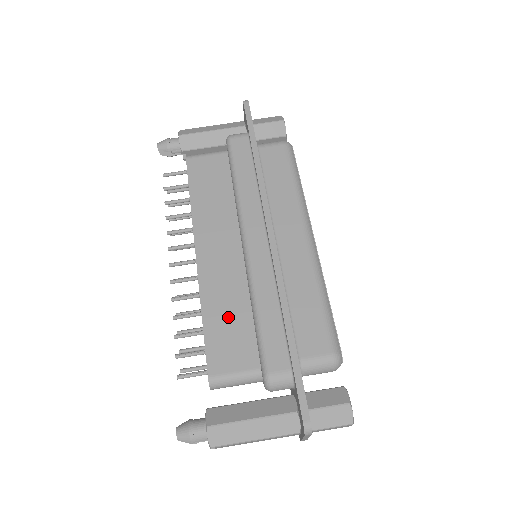
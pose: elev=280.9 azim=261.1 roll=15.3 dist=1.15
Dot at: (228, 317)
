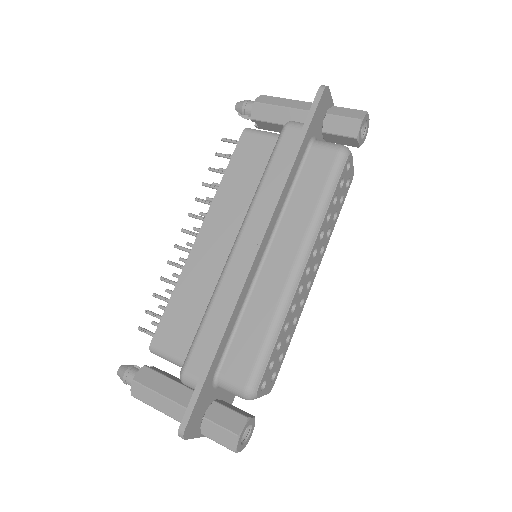
Dot at: (190, 303)
